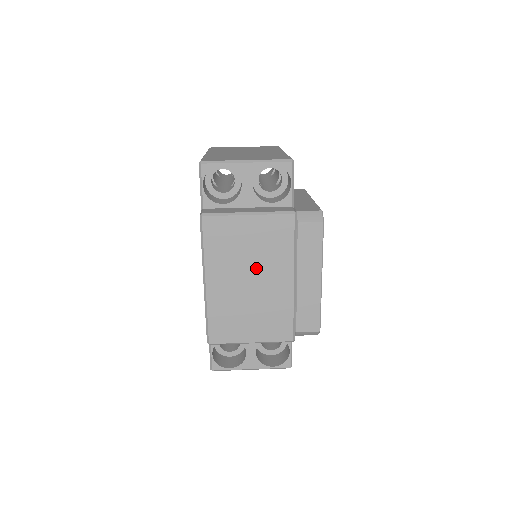
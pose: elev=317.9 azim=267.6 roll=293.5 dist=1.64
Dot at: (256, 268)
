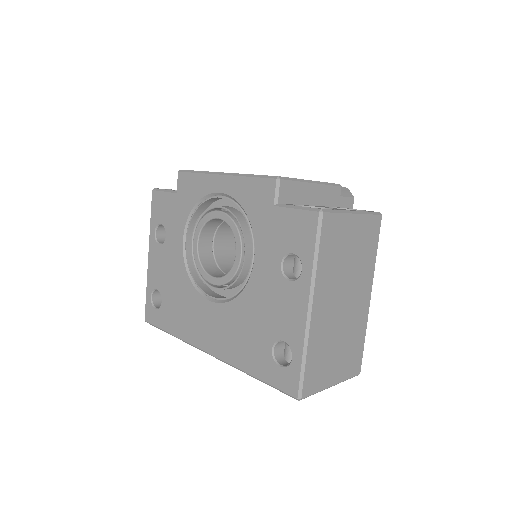
Dot at: occluded
